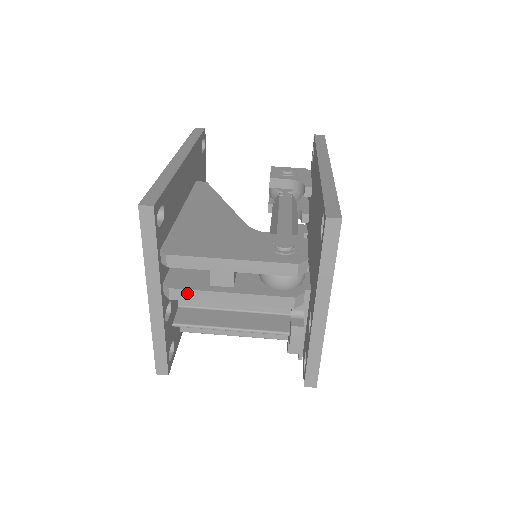
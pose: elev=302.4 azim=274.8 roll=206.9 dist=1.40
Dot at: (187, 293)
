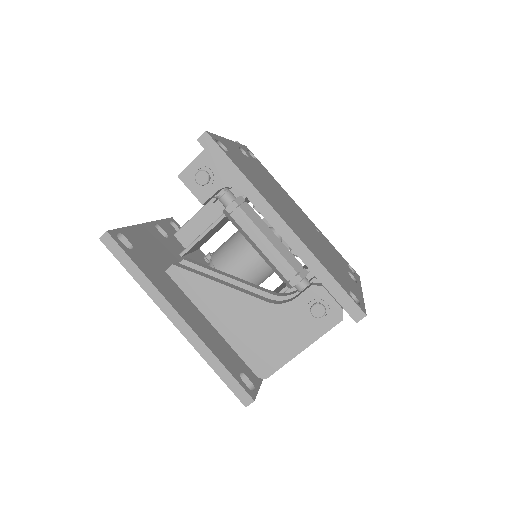
Dot at: occluded
